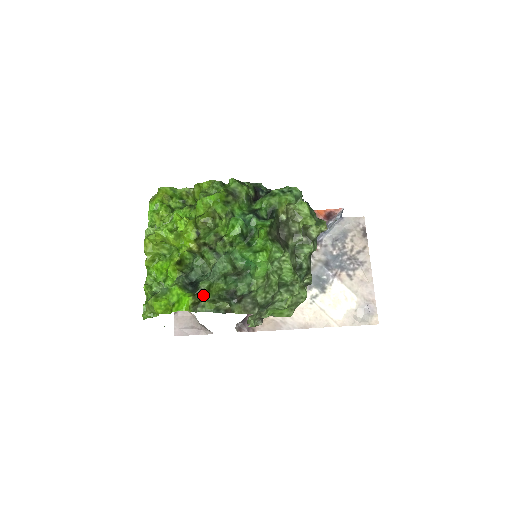
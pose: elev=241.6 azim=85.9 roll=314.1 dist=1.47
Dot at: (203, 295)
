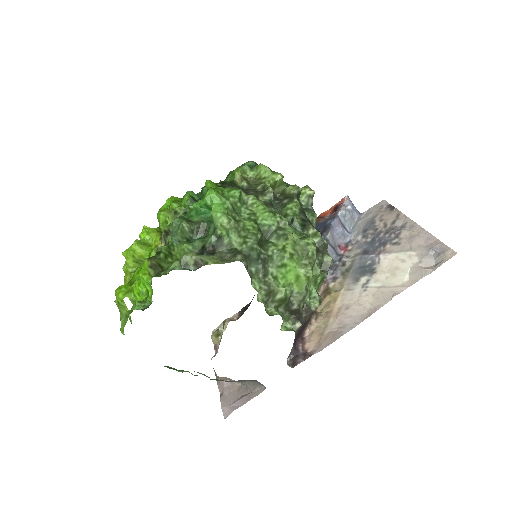
Dot at: (163, 259)
